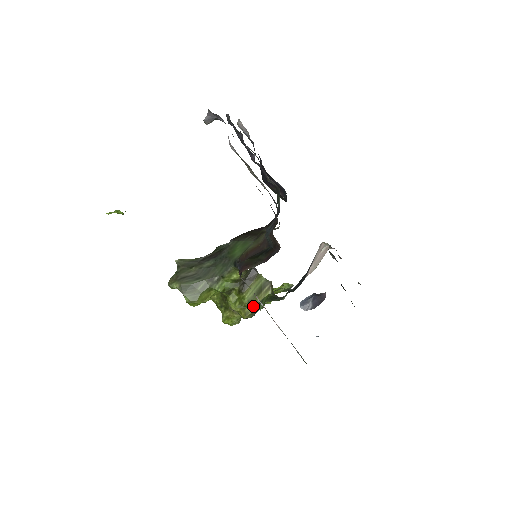
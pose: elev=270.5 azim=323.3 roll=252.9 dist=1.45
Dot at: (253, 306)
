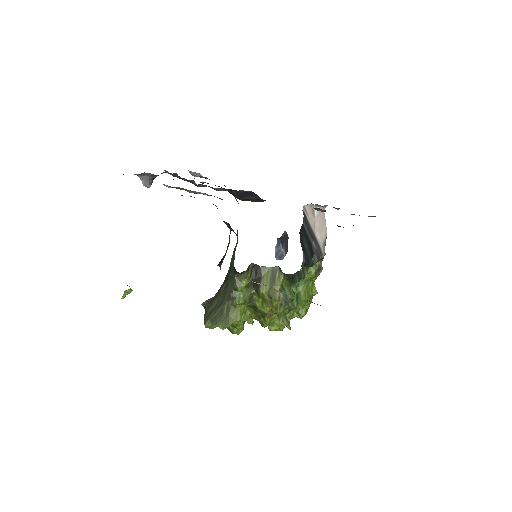
Dot at: (275, 297)
